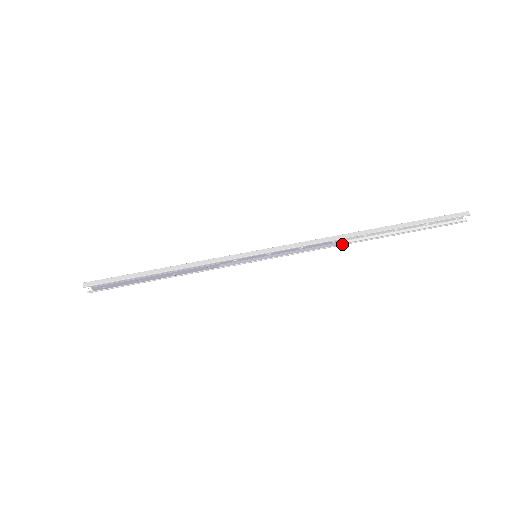
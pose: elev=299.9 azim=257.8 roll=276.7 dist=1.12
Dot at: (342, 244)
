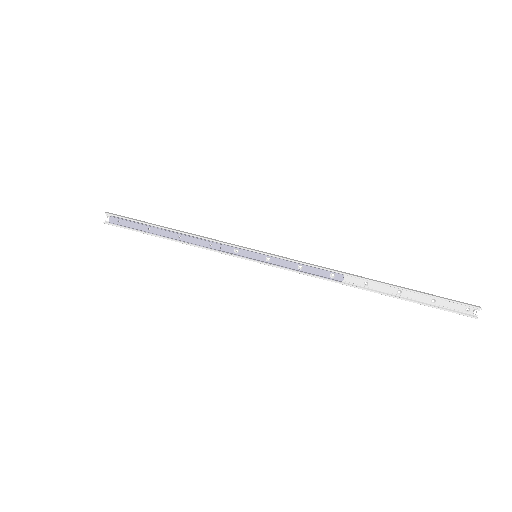
Dot at: (340, 282)
